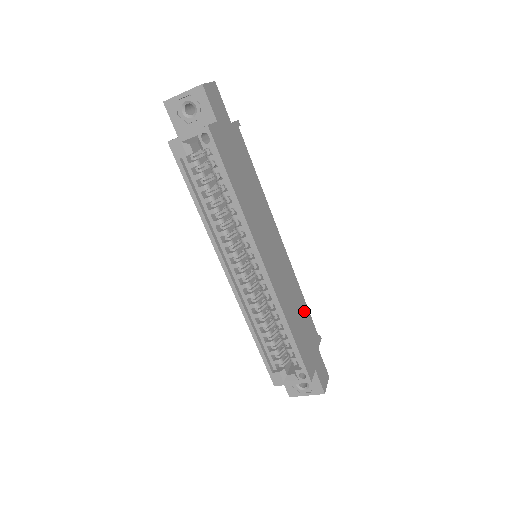
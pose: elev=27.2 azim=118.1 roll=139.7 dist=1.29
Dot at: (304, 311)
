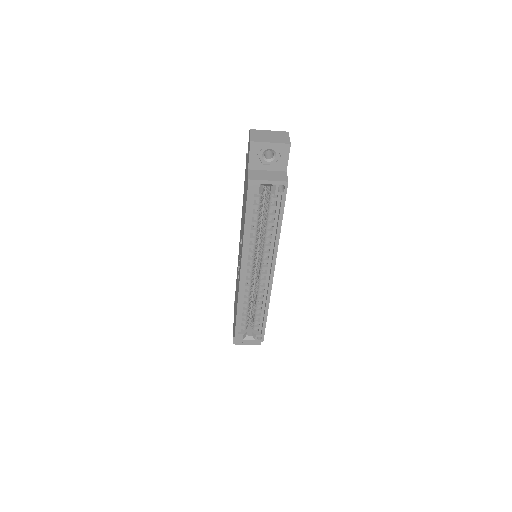
Dot at: occluded
